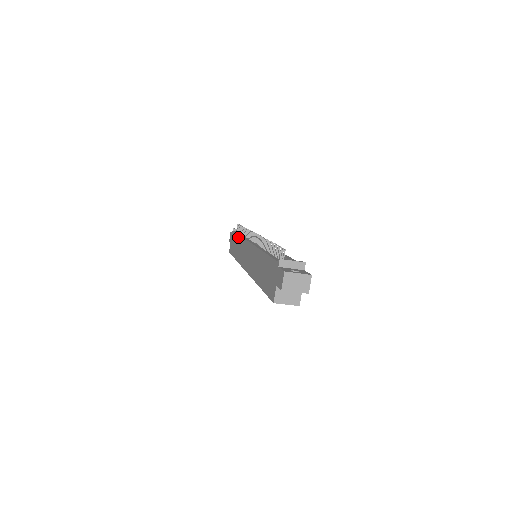
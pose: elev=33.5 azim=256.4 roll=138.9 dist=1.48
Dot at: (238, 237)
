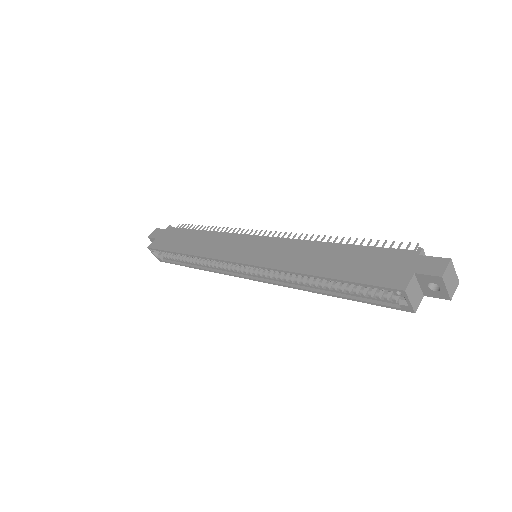
Dot at: (200, 232)
